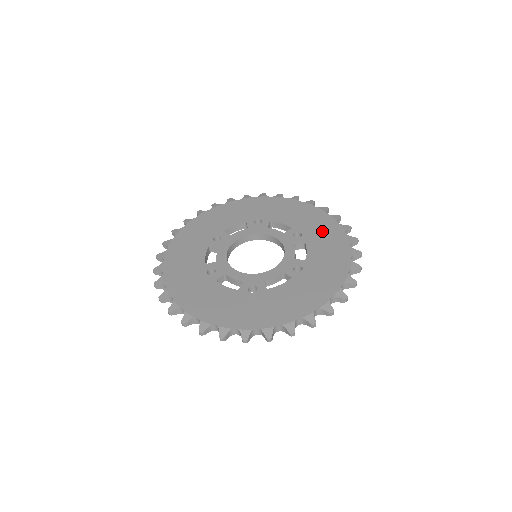
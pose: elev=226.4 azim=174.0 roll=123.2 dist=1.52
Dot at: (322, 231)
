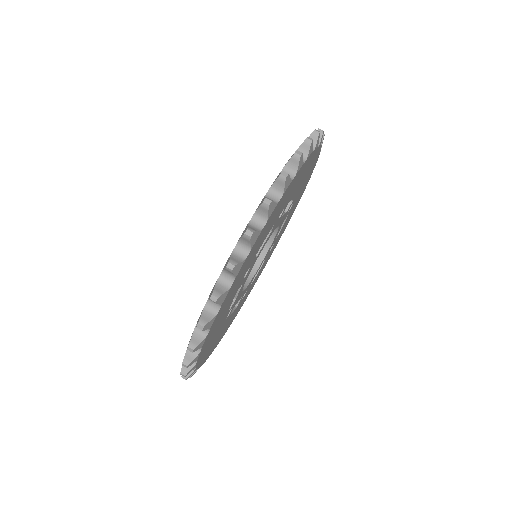
Dot at: occluded
